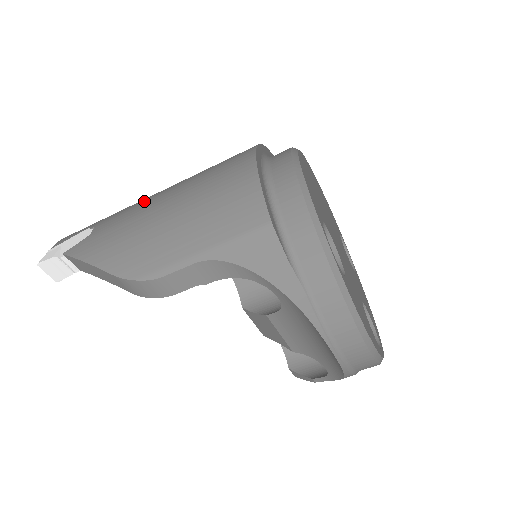
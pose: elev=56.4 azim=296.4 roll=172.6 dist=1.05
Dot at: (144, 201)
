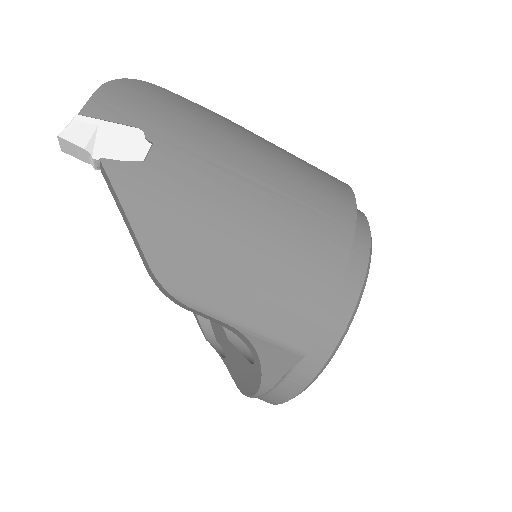
Dot at: (223, 173)
